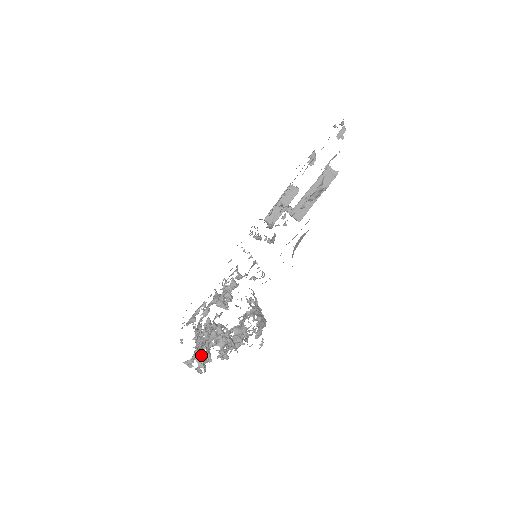
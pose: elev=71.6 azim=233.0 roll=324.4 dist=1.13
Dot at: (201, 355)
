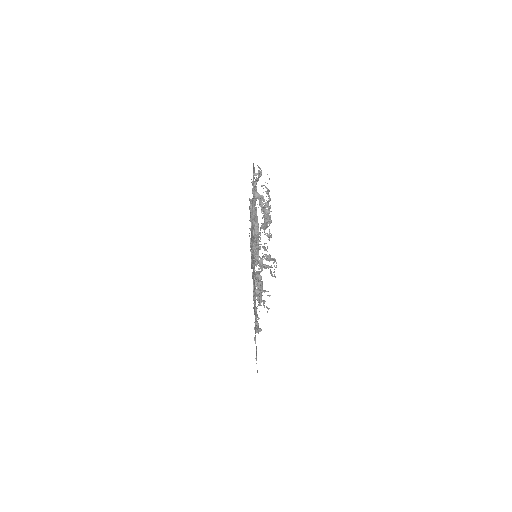
Dot at: occluded
